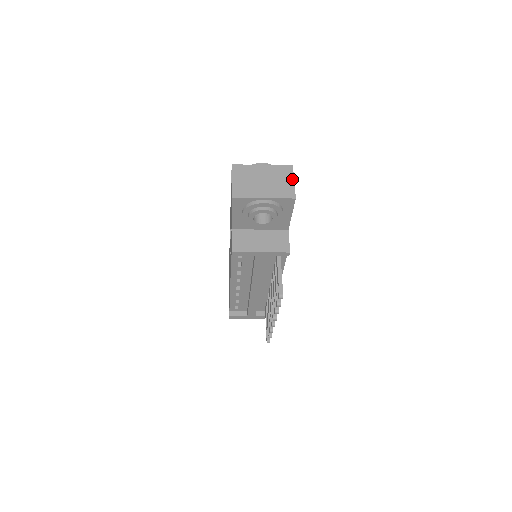
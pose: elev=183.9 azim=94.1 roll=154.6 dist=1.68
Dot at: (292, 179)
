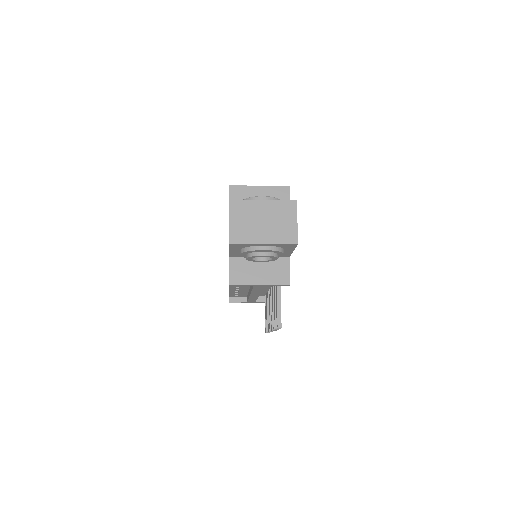
Dot at: (295, 219)
